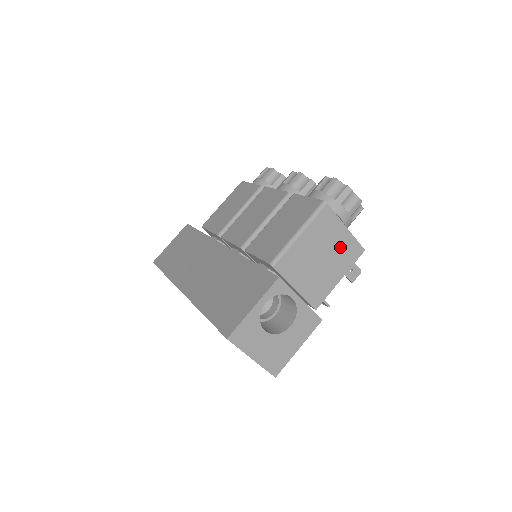
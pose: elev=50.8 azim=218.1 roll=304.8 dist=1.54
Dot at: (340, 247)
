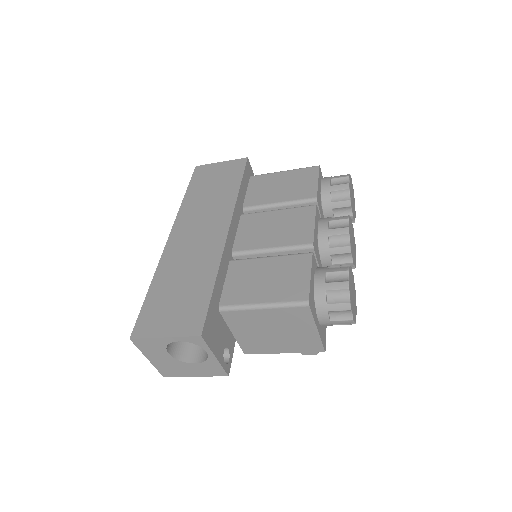
Dot at: (300, 337)
